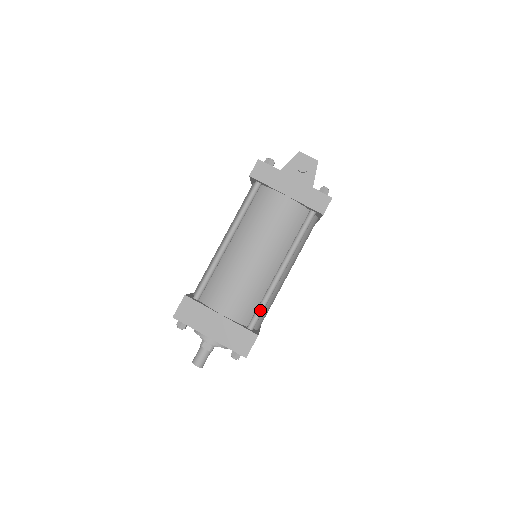
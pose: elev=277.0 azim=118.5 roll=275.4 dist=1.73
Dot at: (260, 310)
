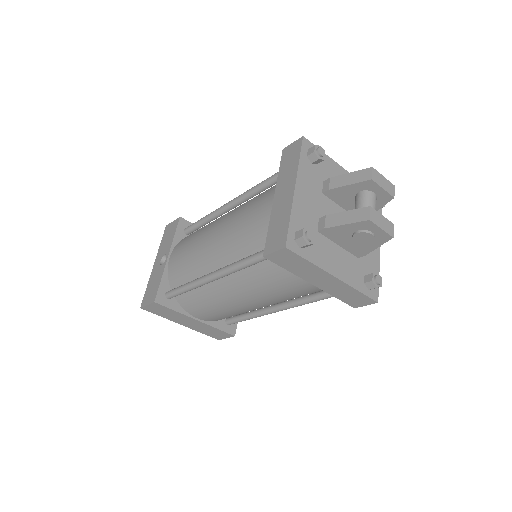
Dot at: occluded
